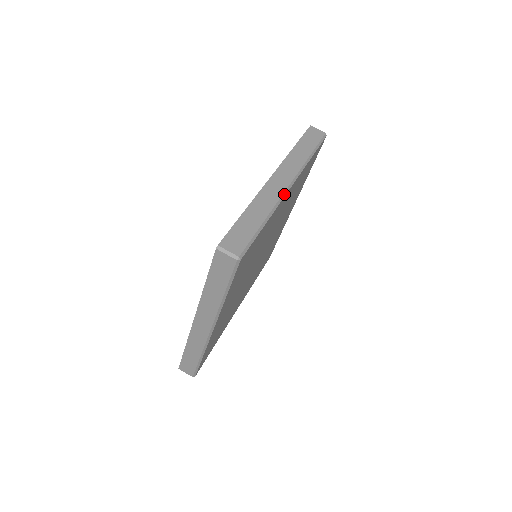
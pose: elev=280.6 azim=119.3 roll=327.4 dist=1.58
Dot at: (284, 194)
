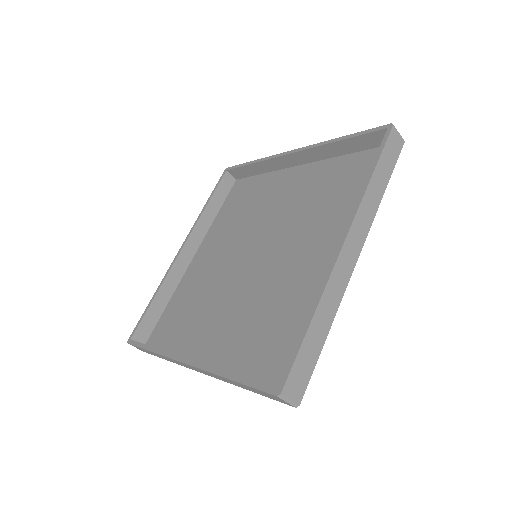
Dot at: occluded
